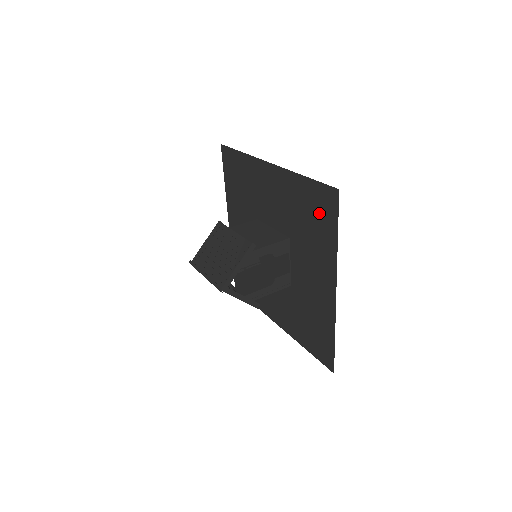
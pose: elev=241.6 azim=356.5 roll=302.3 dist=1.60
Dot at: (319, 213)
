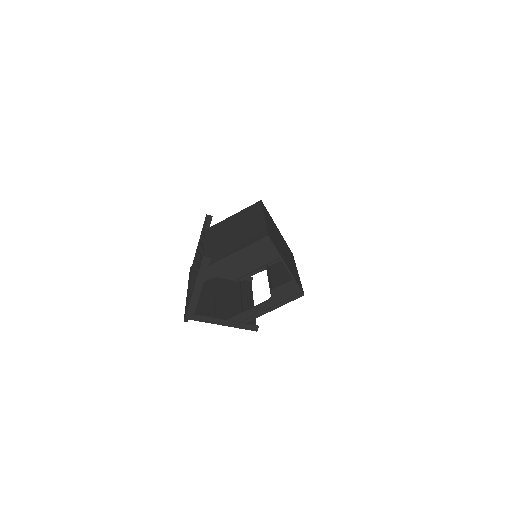
Dot at: occluded
